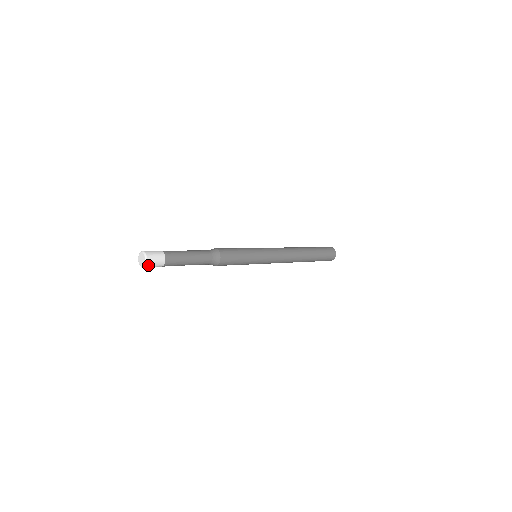
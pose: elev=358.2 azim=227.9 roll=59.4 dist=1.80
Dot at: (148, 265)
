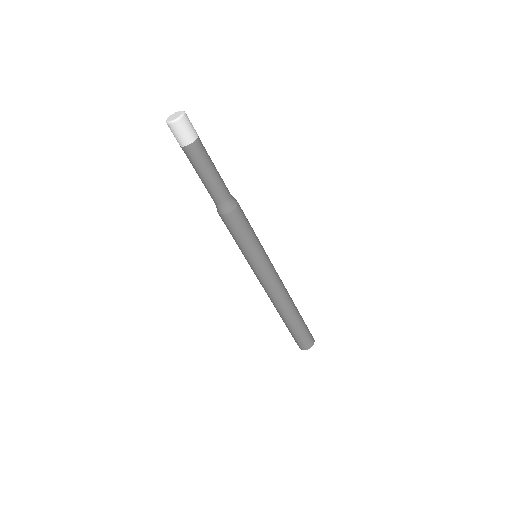
Dot at: (175, 126)
